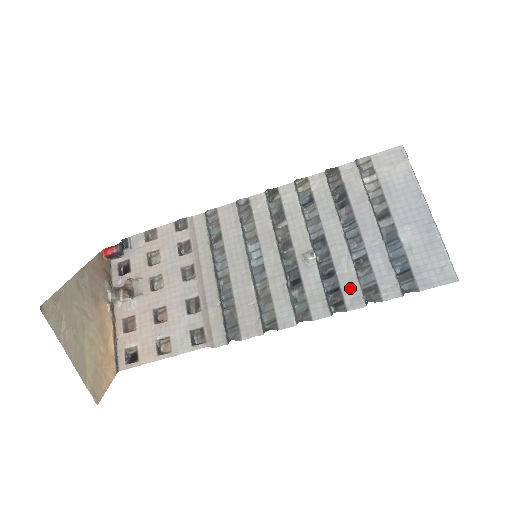
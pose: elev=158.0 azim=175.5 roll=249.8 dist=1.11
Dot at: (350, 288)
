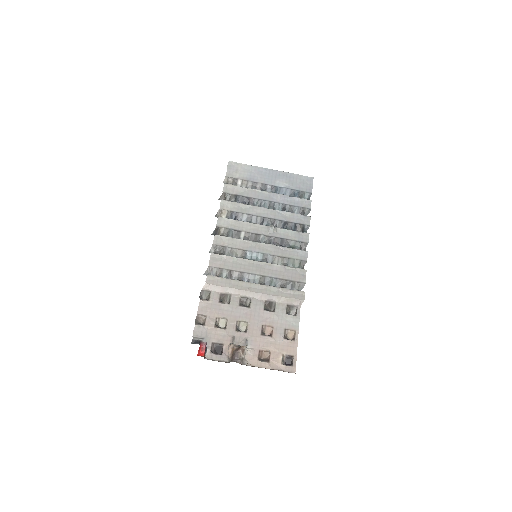
Dot at: (298, 219)
